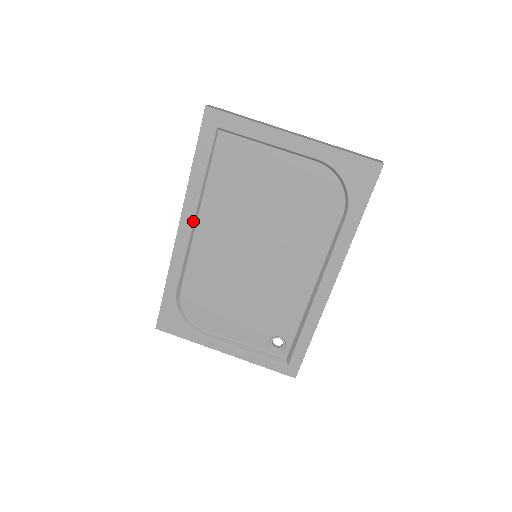
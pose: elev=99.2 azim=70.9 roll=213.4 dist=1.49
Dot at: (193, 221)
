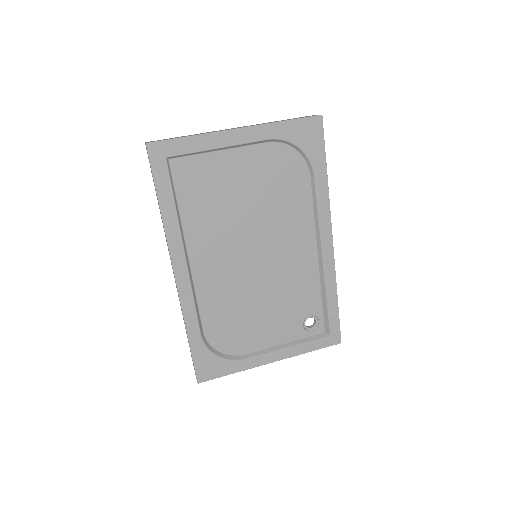
Dot at: (185, 258)
